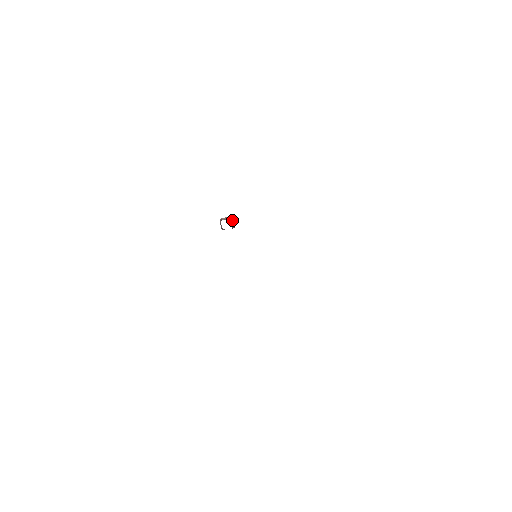
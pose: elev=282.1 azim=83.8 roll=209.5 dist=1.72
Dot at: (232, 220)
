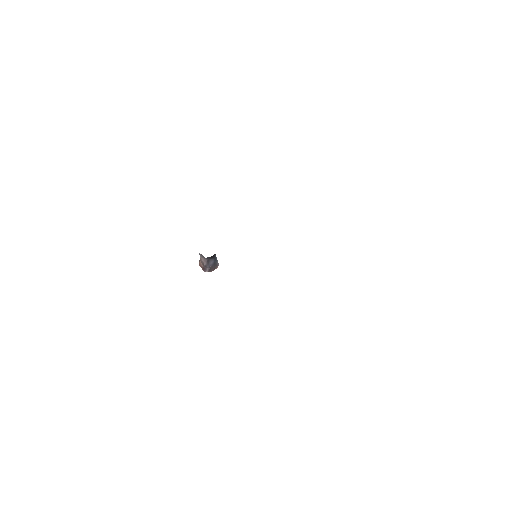
Dot at: occluded
